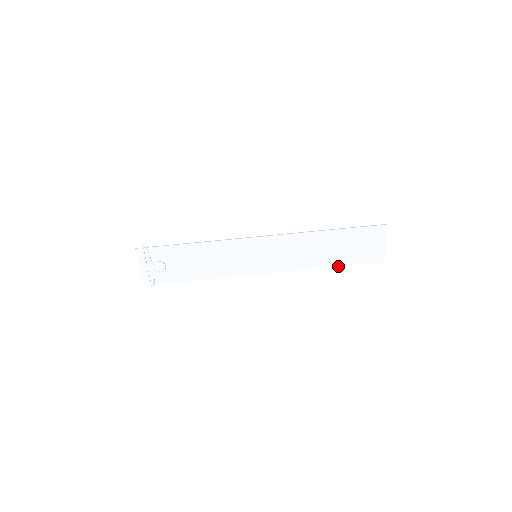
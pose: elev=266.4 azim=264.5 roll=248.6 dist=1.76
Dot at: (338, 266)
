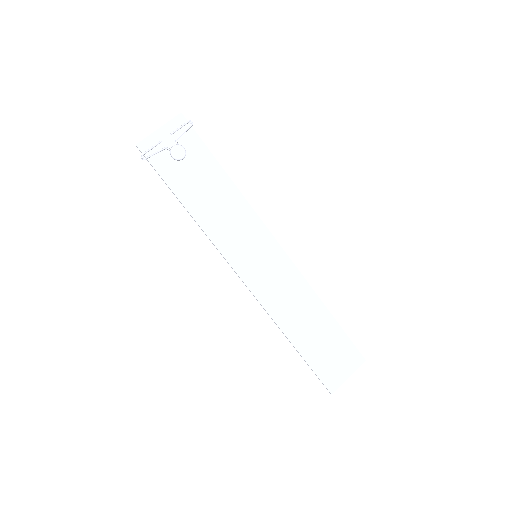
Dot at: (299, 351)
